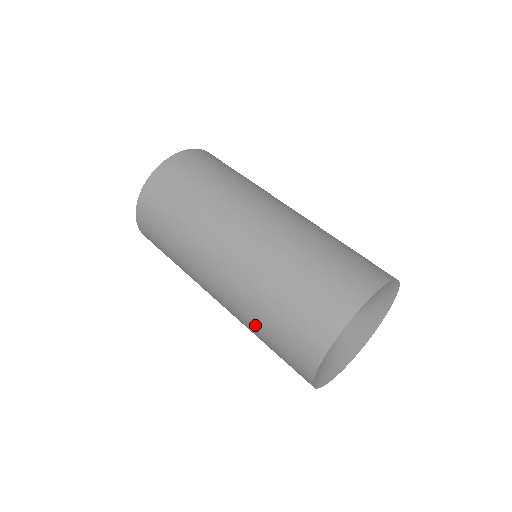
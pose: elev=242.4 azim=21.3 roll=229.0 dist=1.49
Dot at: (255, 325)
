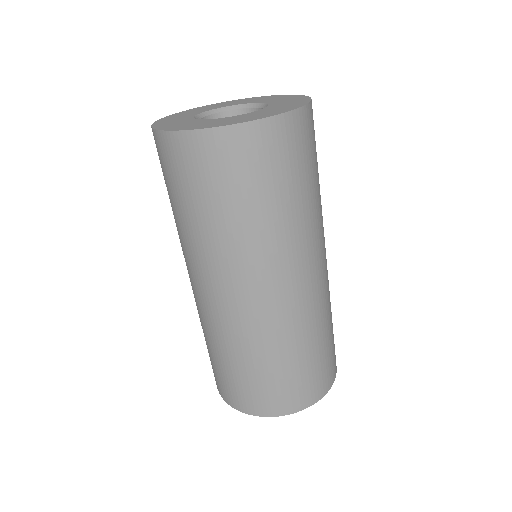
Dot at: (230, 352)
